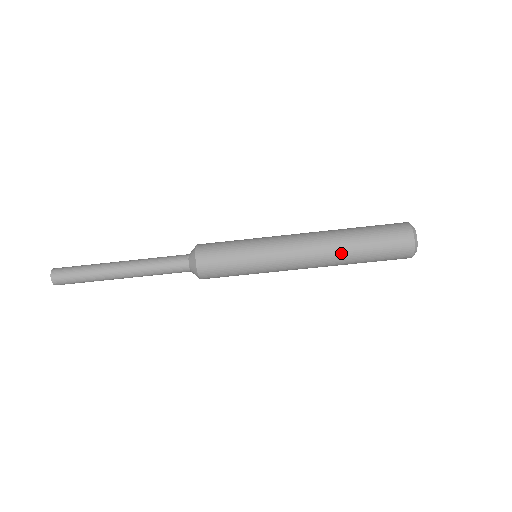
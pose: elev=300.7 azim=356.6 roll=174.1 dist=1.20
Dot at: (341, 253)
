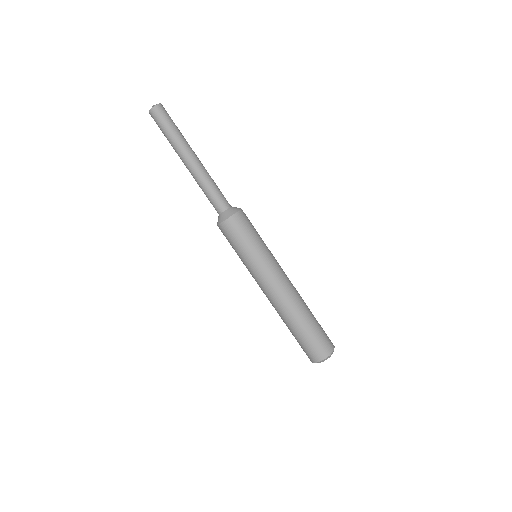
Dot at: (283, 319)
